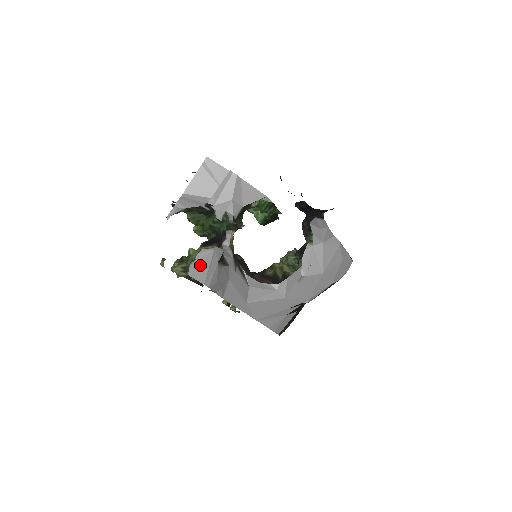
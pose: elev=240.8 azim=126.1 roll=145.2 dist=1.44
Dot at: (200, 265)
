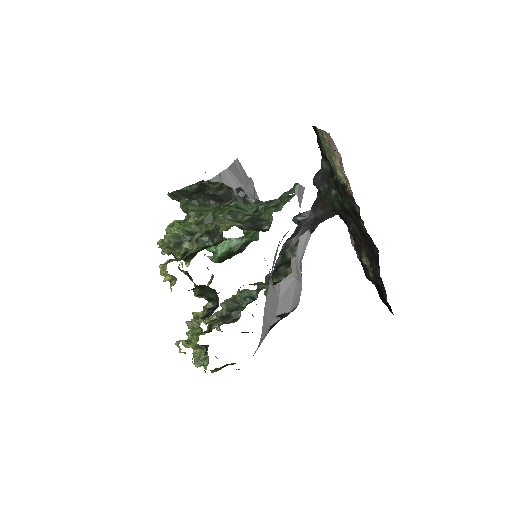
Dot at: (300, 191)
